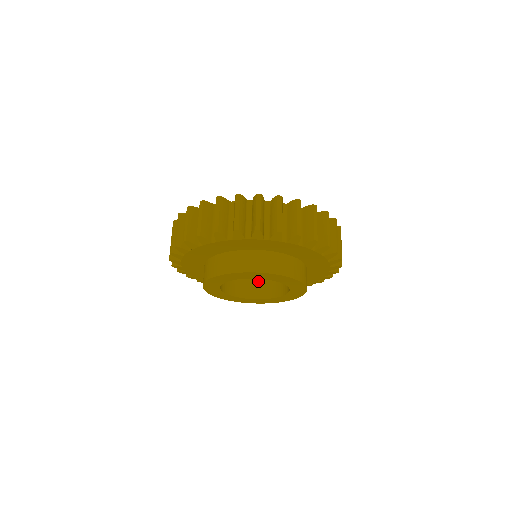
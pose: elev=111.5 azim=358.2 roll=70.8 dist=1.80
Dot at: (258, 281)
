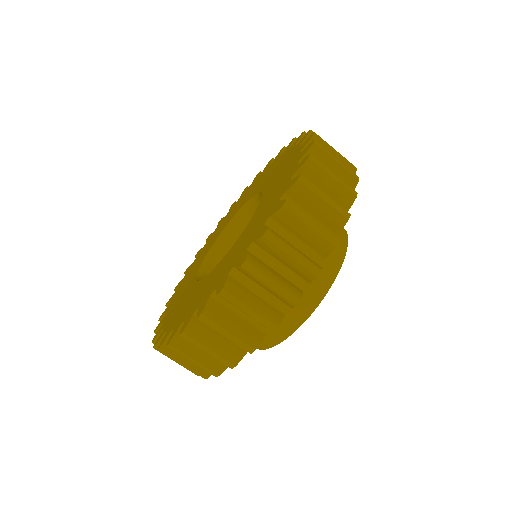
Dot at: occluded
